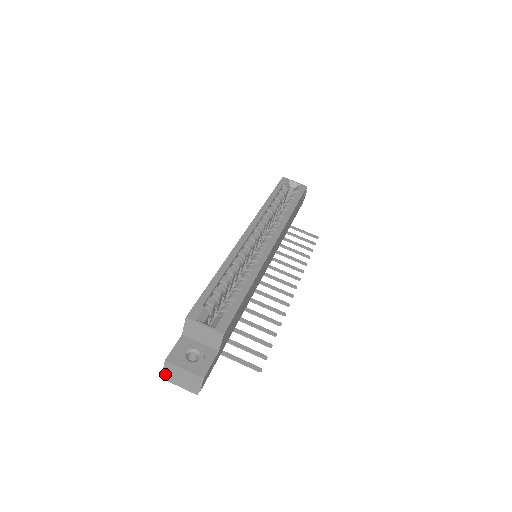
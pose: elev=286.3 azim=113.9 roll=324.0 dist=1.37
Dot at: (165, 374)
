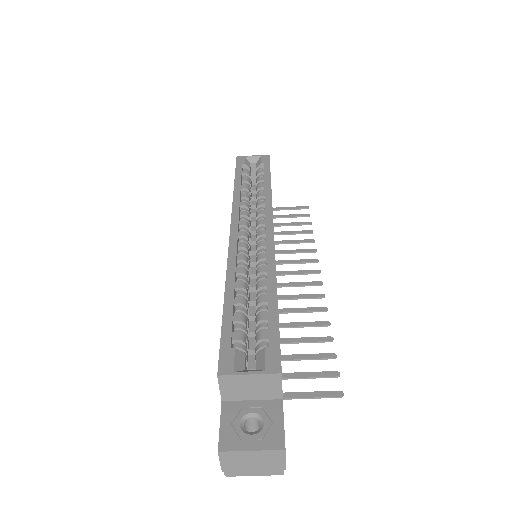
Dot at: (226, 469)
